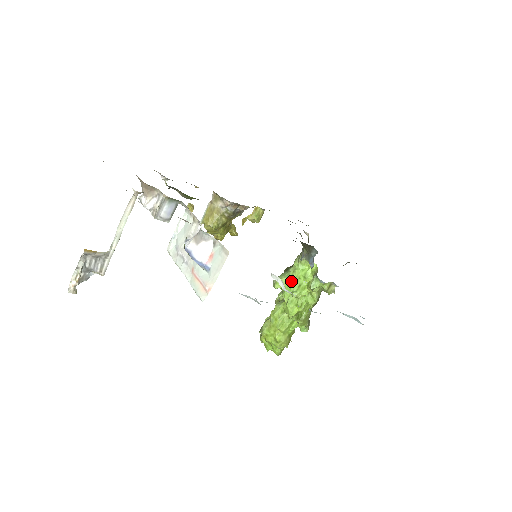
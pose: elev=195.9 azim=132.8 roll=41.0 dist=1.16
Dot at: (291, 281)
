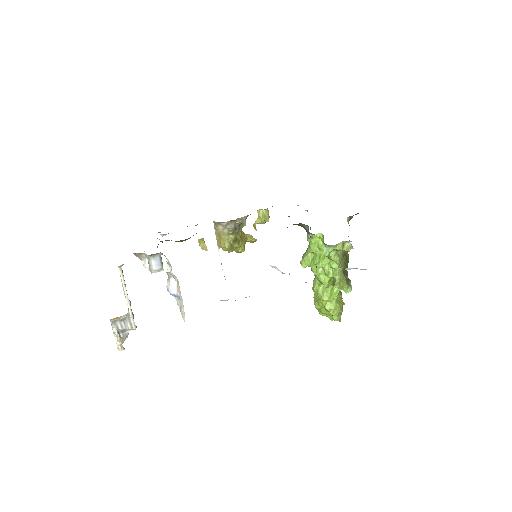
Dot at: (312, 256)
